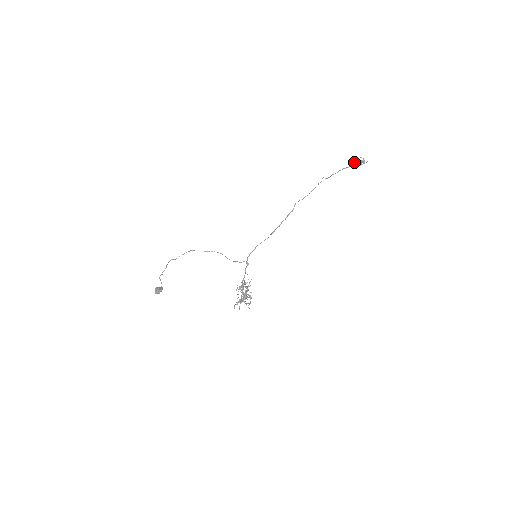
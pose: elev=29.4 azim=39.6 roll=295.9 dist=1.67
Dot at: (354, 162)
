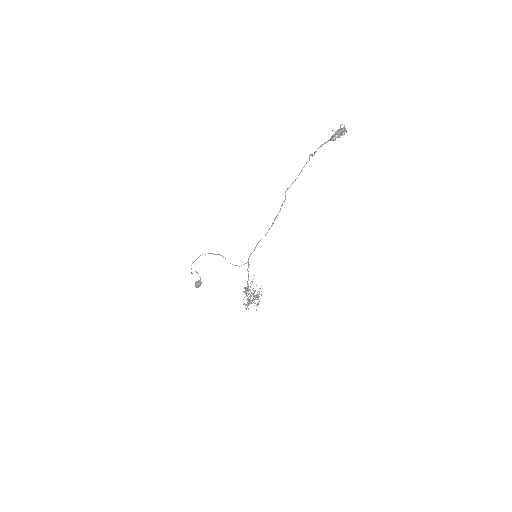
Dot at: occluded
